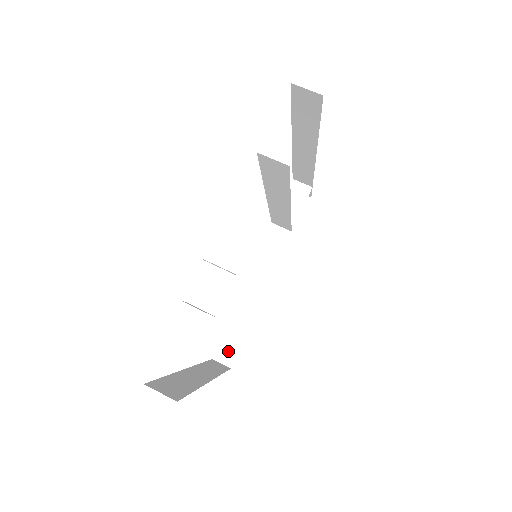
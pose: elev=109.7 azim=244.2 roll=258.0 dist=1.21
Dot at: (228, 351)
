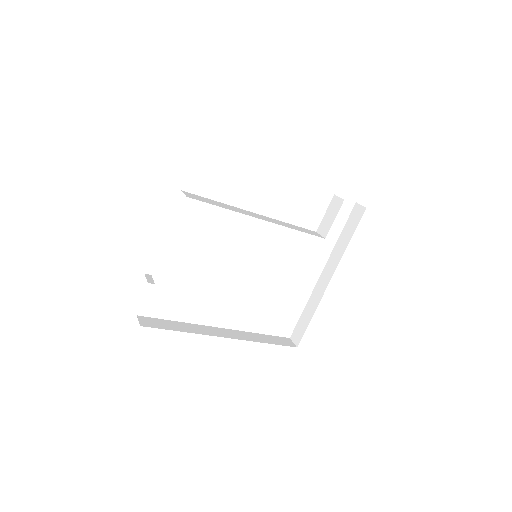
Dot at: (298, 334)
